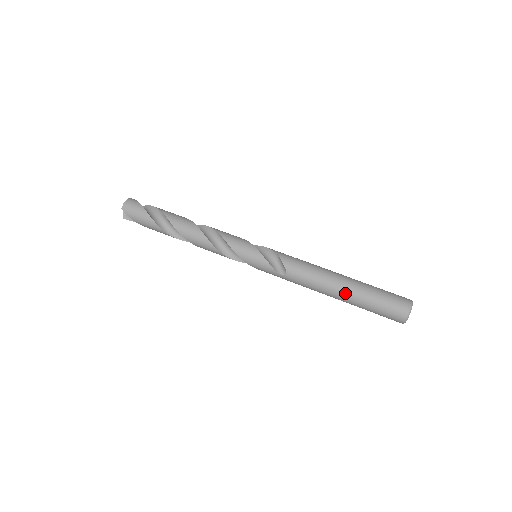
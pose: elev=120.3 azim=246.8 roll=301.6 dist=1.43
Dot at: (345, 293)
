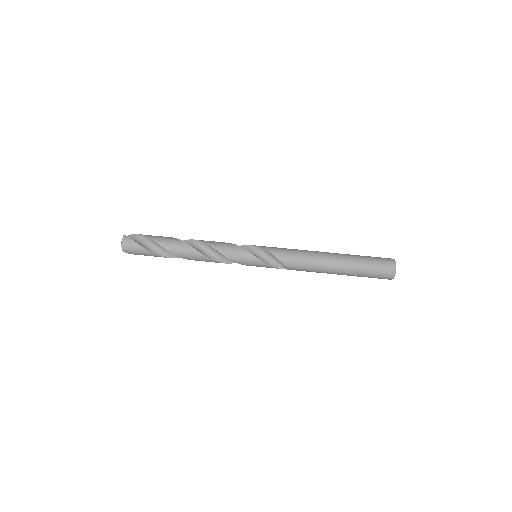
Dot at: (339, 273)
